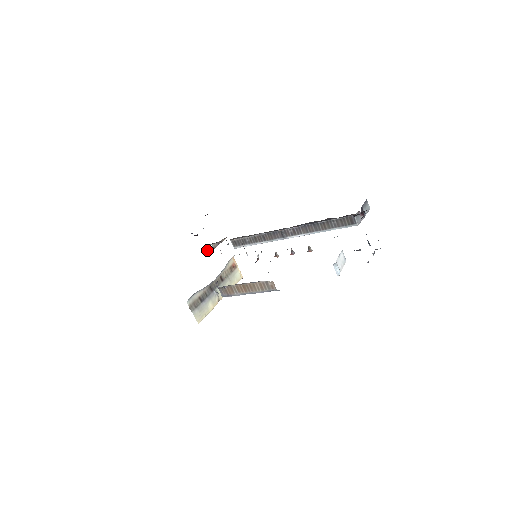
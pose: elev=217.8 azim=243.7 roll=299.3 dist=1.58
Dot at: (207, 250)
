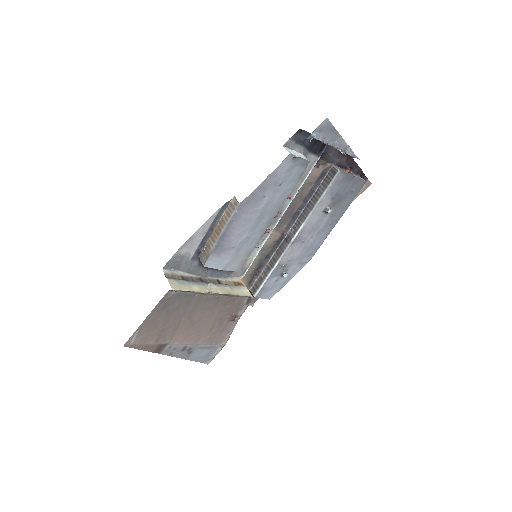
Dot at: occluded
